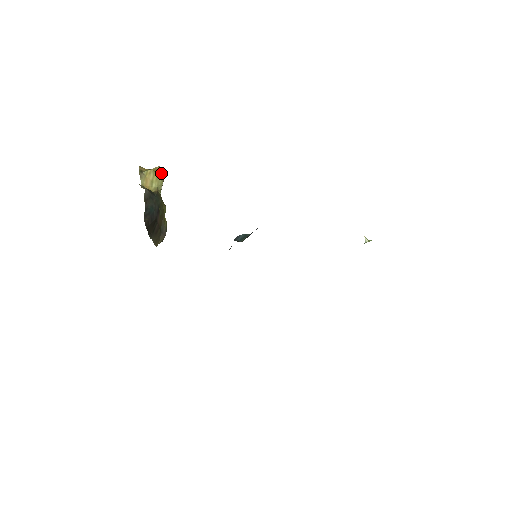
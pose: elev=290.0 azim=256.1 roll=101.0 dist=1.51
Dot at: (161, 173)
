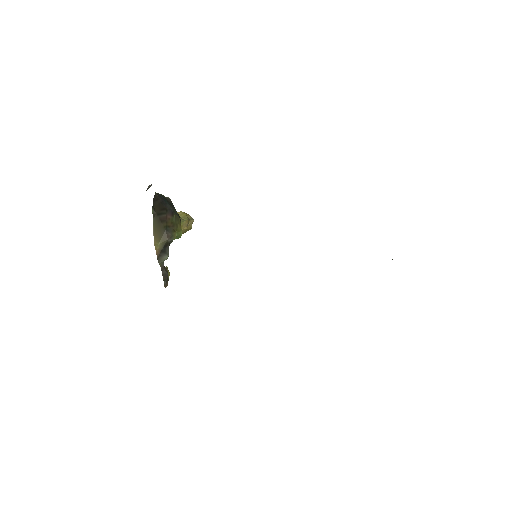
Dot at: (190, 218)
